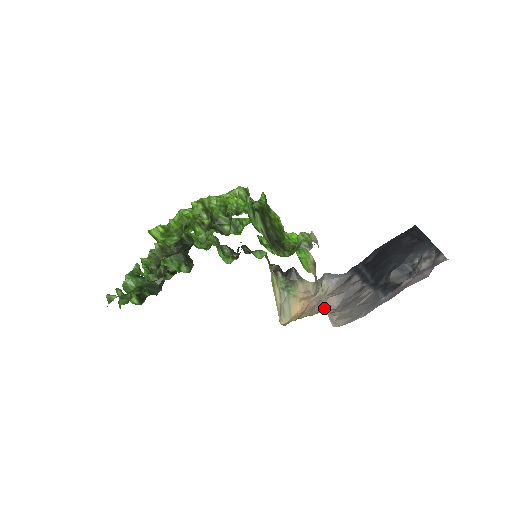
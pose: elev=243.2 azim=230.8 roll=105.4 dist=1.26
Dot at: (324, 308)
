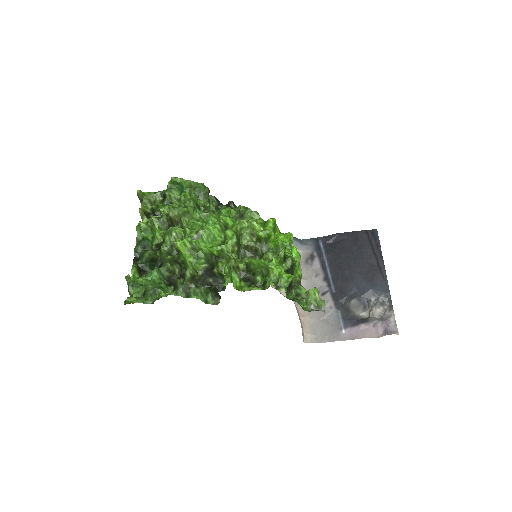
Dot at: occluded
